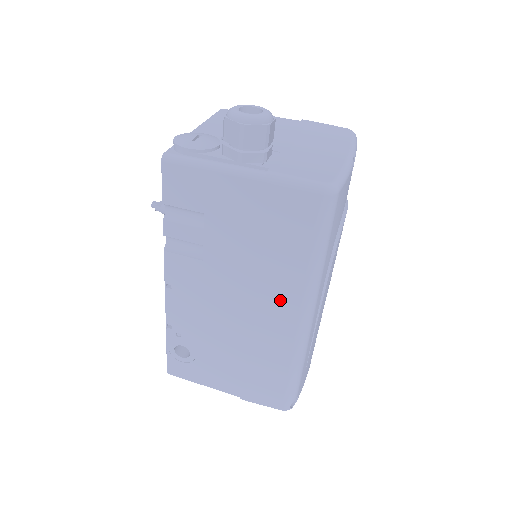
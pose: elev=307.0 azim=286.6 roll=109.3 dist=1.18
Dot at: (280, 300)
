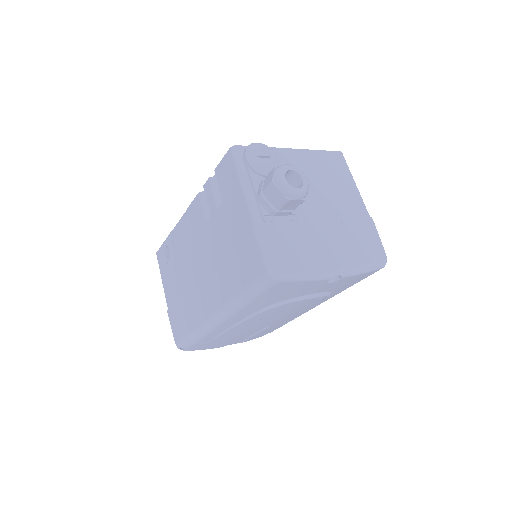
Dot at: (214, 292)
